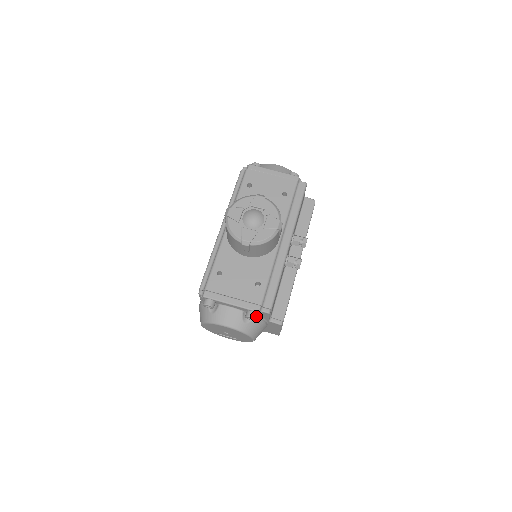
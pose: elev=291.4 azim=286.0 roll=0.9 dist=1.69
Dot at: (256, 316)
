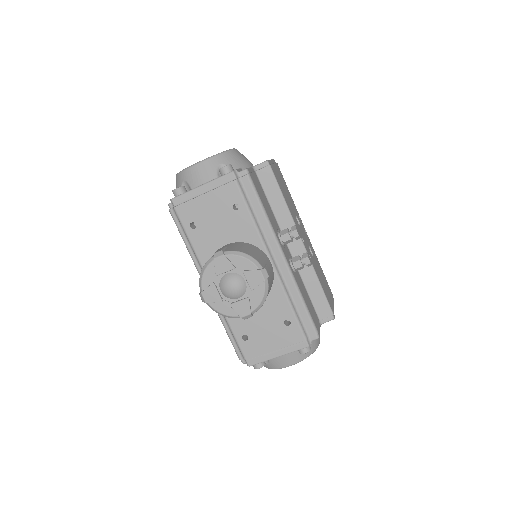
Dot at: (309, 347)
